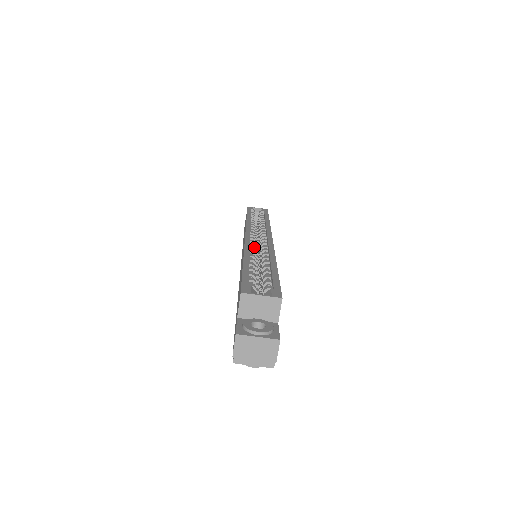
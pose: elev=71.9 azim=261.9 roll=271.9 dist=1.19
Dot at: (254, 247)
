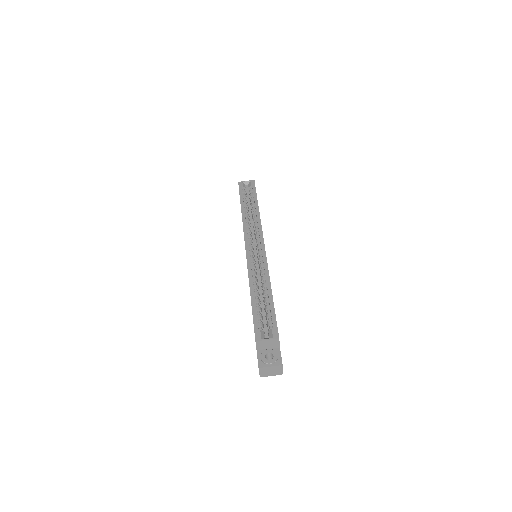
Dot at: (254, 261)
